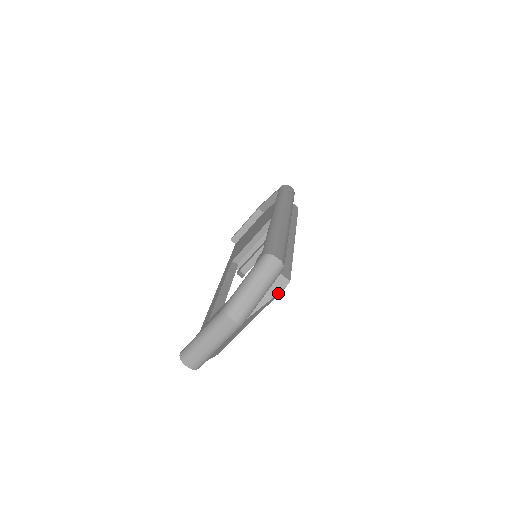
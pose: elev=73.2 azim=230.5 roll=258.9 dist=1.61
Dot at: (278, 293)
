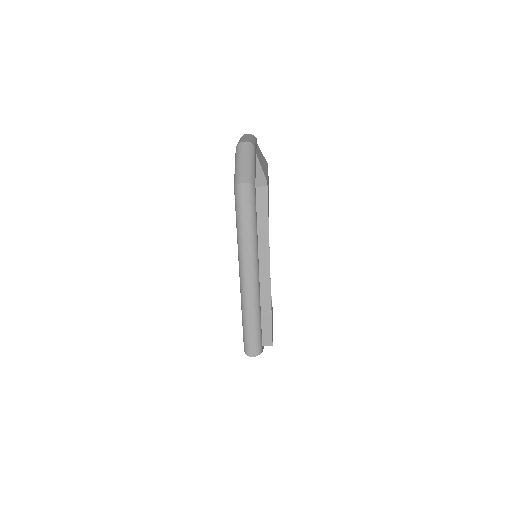
Dot at: occluded
